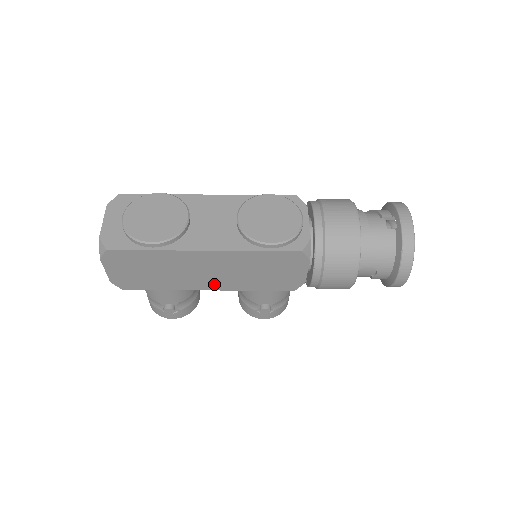
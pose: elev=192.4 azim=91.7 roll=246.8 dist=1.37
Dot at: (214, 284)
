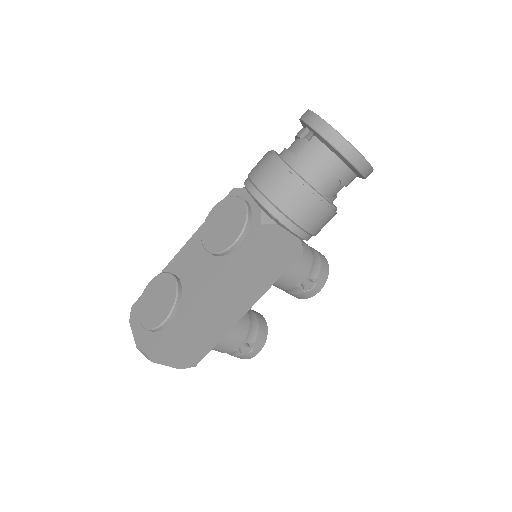
Dot at: (243, 305)
